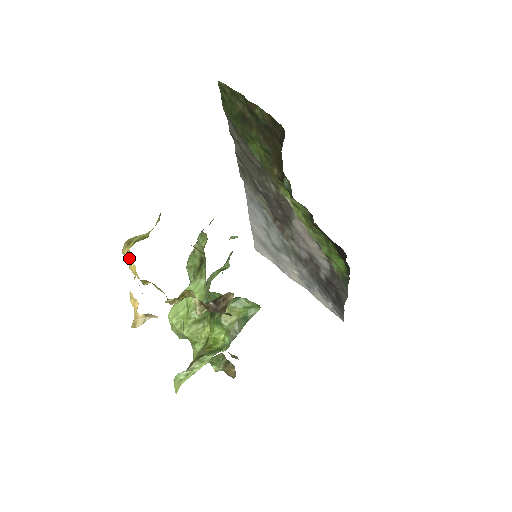
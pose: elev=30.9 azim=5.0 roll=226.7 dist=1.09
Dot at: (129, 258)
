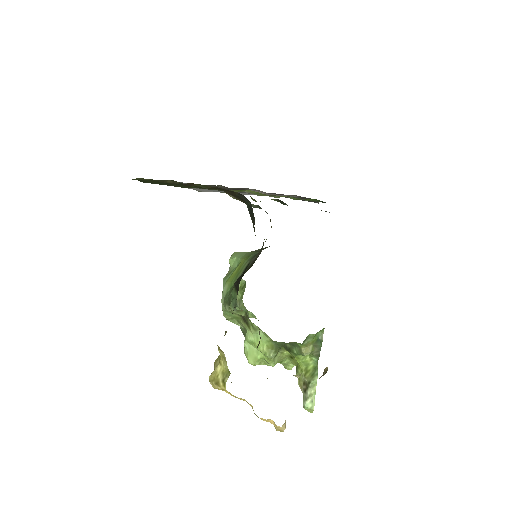
Dot at: (228, 393)
